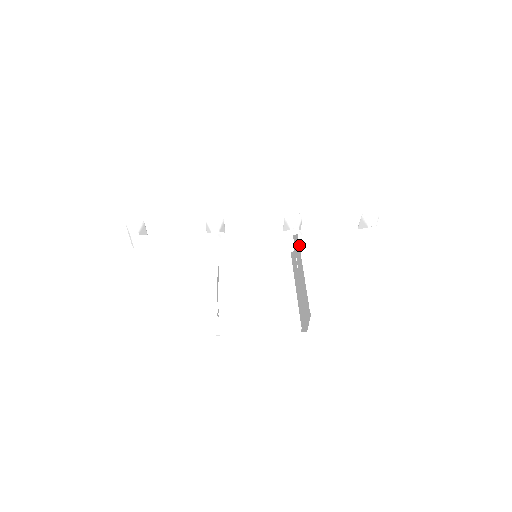
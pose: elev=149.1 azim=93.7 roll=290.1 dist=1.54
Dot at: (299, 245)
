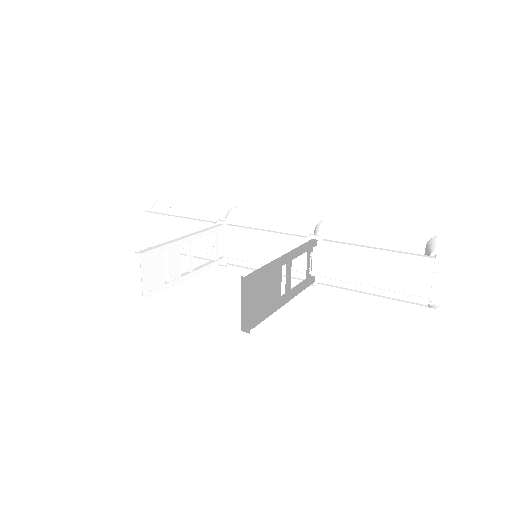
Dot at: (321, 264)
